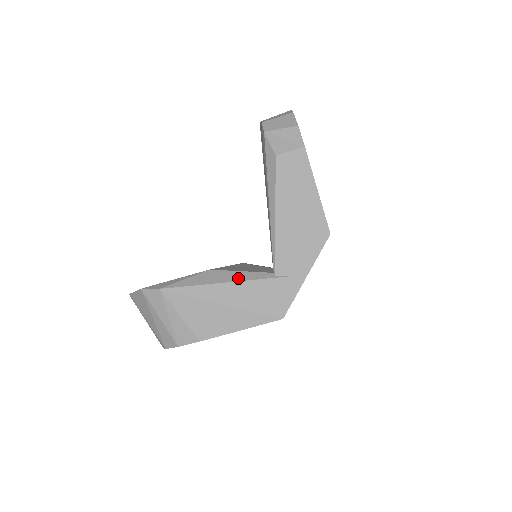
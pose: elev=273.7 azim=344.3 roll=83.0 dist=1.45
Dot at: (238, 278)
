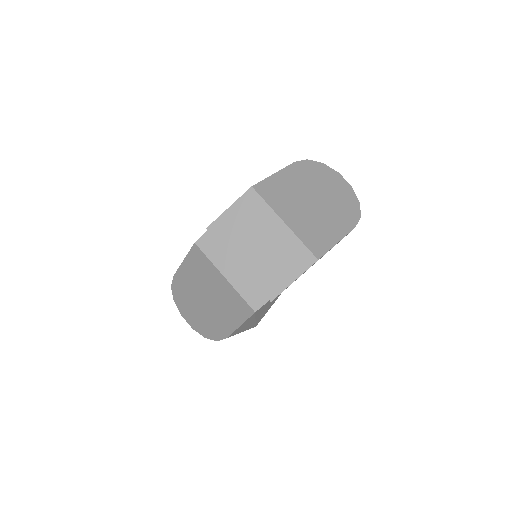
Dot at: occluded
